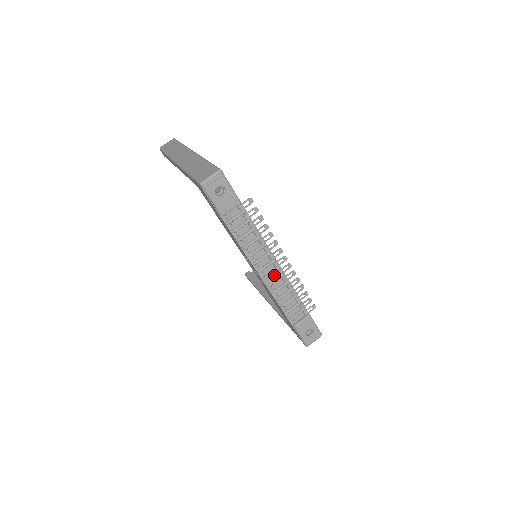
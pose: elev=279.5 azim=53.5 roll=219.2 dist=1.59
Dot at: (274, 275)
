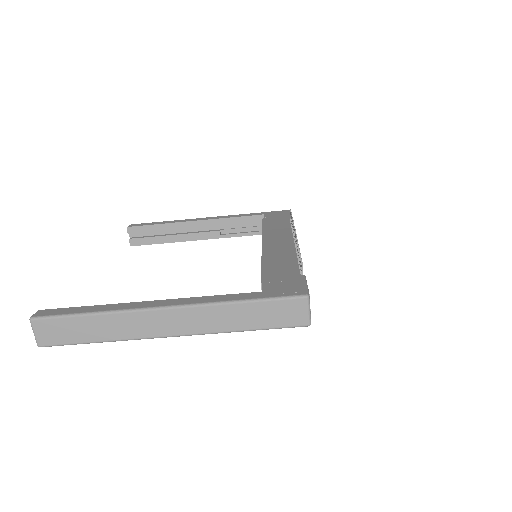
Dot at: occluded
